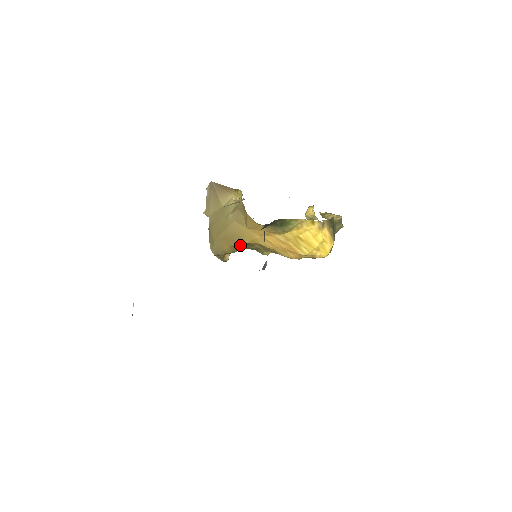
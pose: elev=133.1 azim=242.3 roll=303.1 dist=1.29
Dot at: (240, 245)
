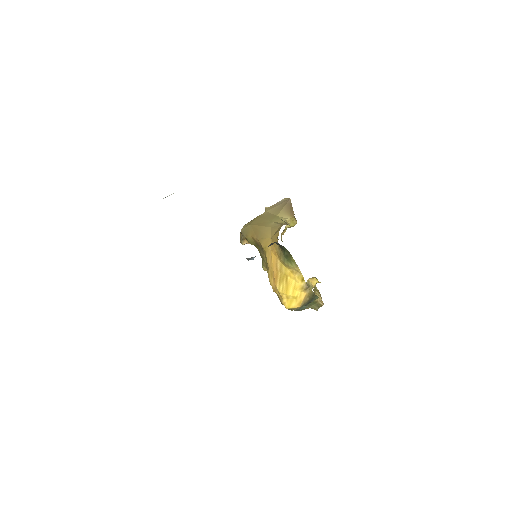
Dot at: (258, 243)
